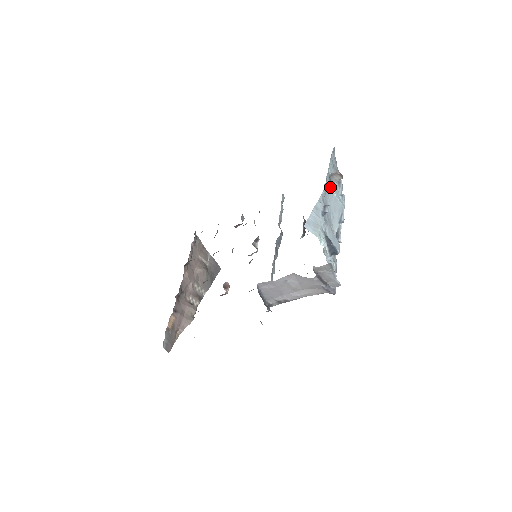
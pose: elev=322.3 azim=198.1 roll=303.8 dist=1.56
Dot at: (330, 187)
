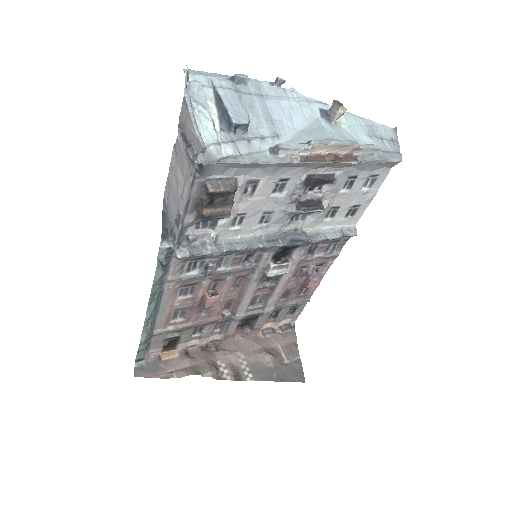
Dot at: (319, 117)
